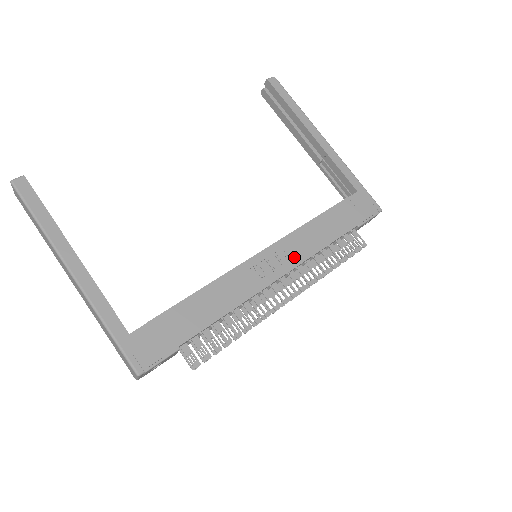
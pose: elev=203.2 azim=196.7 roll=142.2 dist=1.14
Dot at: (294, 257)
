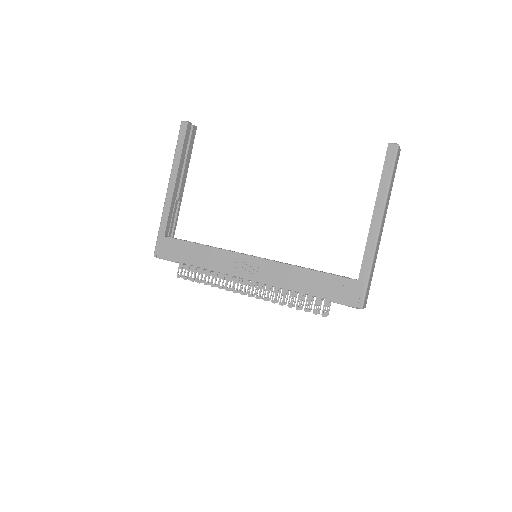
Dot at: (267, 277)
